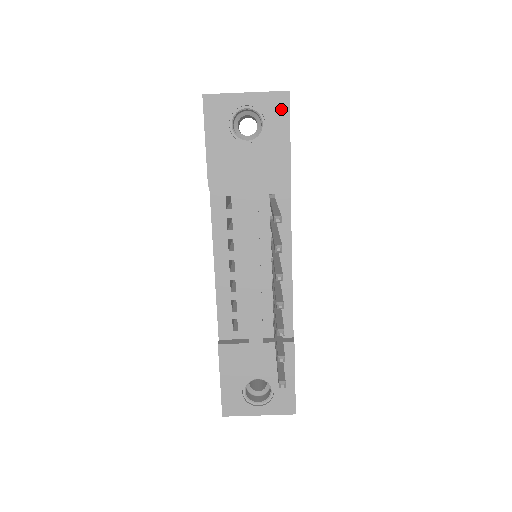
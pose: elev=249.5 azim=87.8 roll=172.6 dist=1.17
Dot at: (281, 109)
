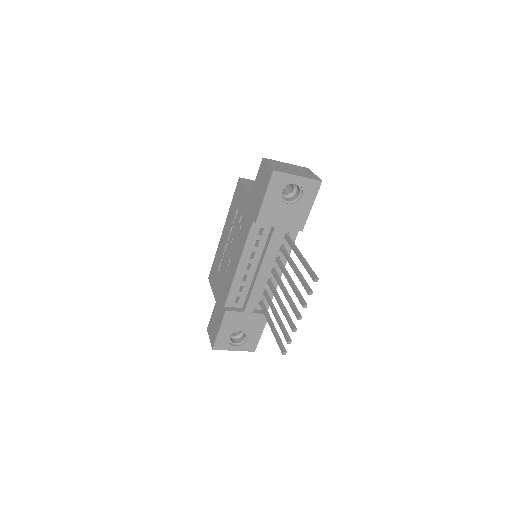
Dot at: (314, 190)
